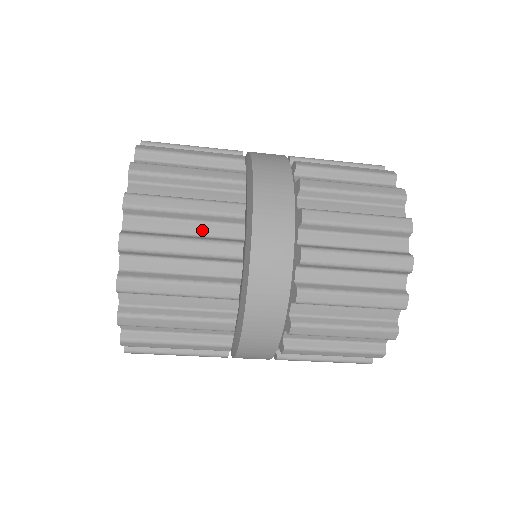
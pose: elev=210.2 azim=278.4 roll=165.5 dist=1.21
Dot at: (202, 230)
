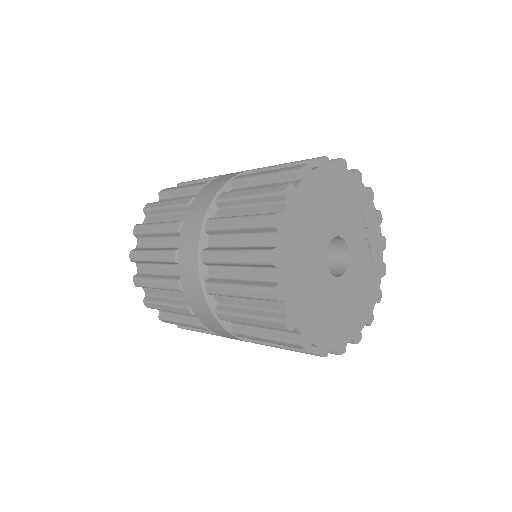
Dot at: (172, 295)
